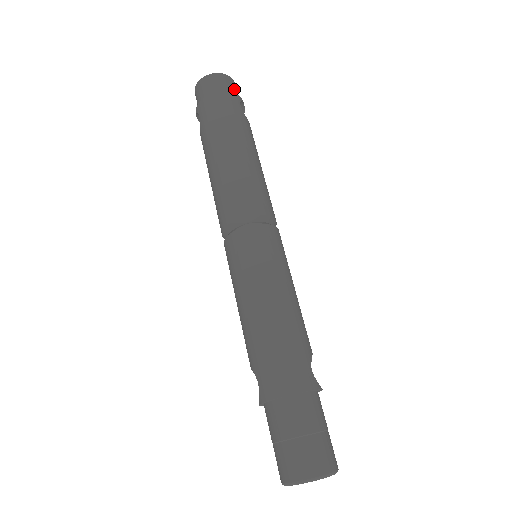
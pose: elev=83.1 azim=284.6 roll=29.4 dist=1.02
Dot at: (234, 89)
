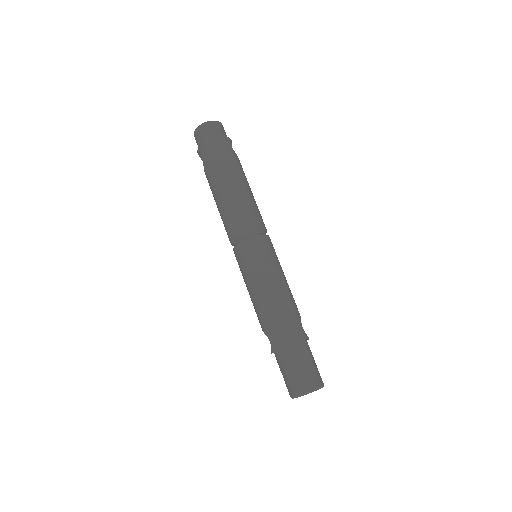
Dot at: (224, 132)
